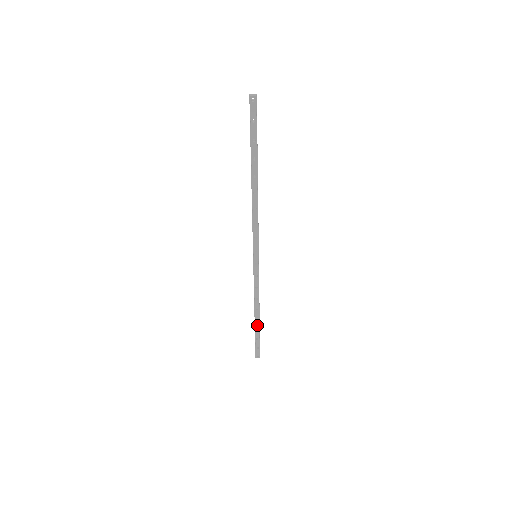
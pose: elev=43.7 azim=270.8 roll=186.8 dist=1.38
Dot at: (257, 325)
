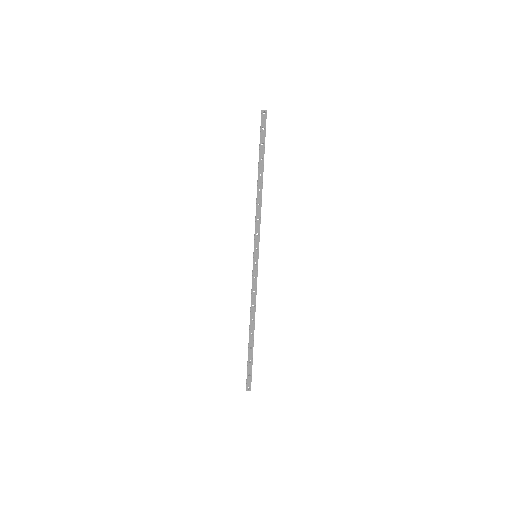
Dot at: (251, 342)
